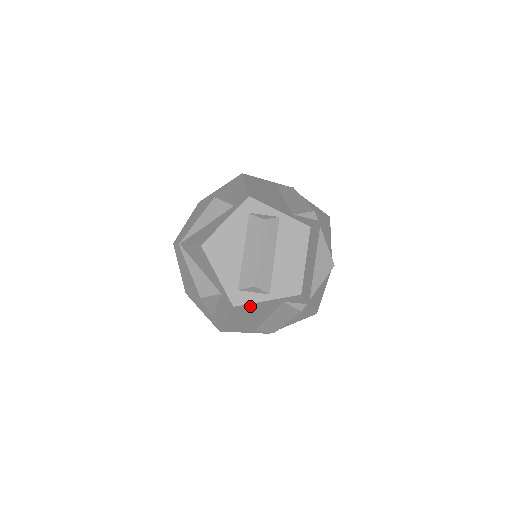
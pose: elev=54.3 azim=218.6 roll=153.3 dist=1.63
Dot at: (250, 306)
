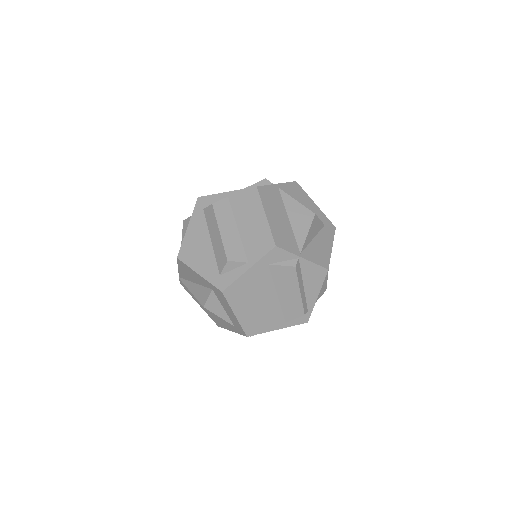
Dot at: (239, 285)
